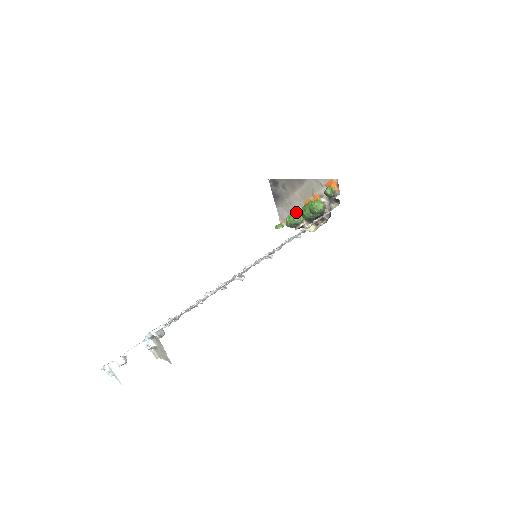
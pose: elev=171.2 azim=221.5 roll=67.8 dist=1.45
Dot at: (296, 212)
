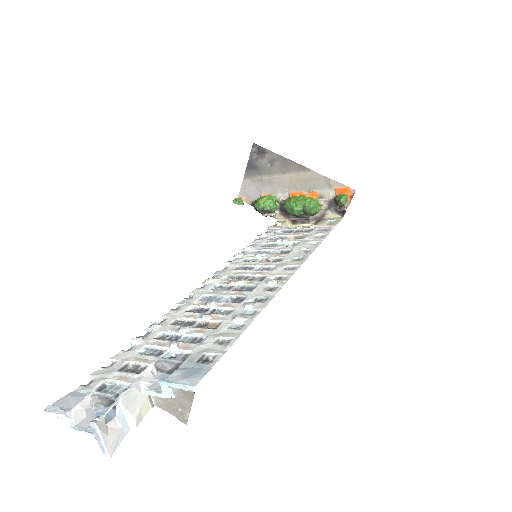
Dot at: (274, 197)
